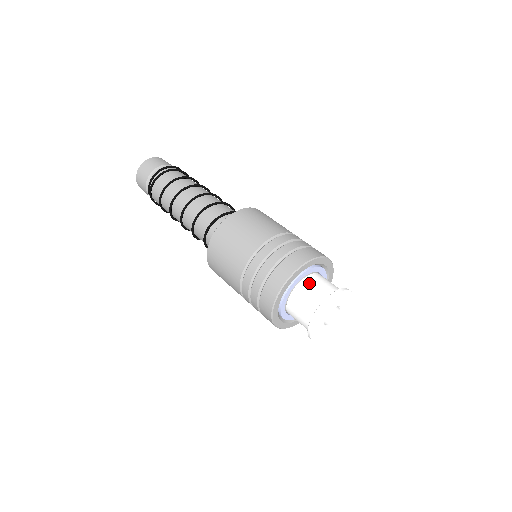
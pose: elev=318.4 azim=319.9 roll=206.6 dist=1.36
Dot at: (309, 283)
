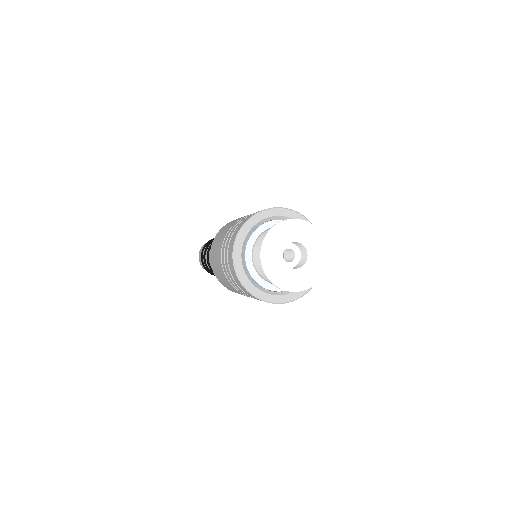
Dot at: occluded
